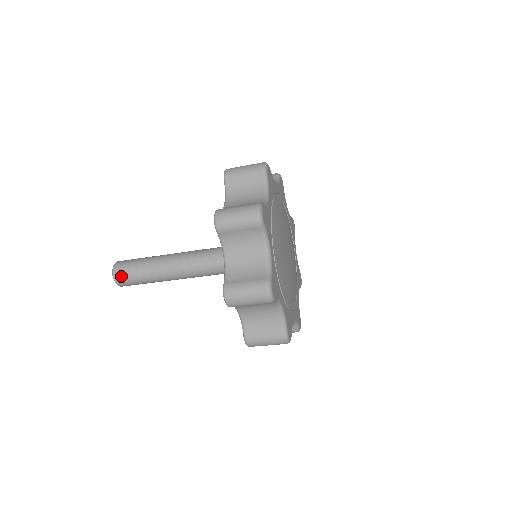
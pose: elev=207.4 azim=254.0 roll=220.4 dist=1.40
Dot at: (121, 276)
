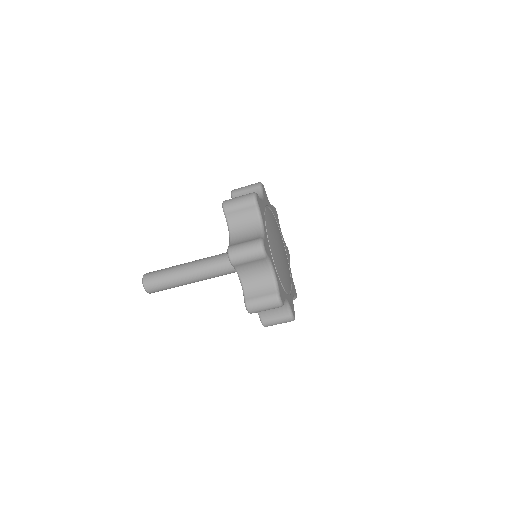
Dot at: (149, 280)
